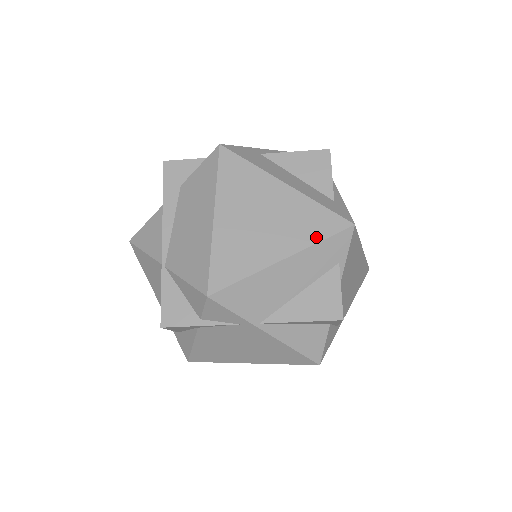
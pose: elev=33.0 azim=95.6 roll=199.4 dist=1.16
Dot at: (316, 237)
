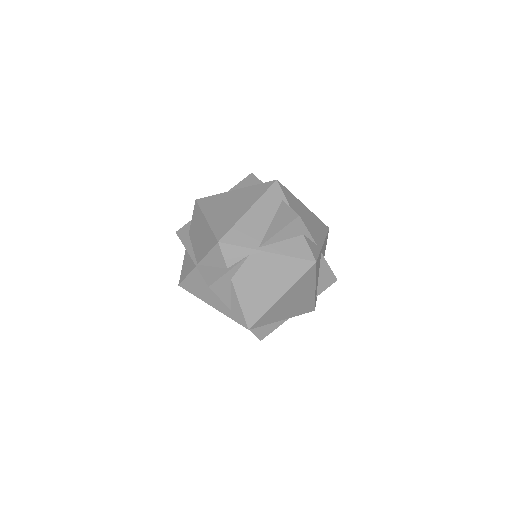
Dot at: (260, 194)
